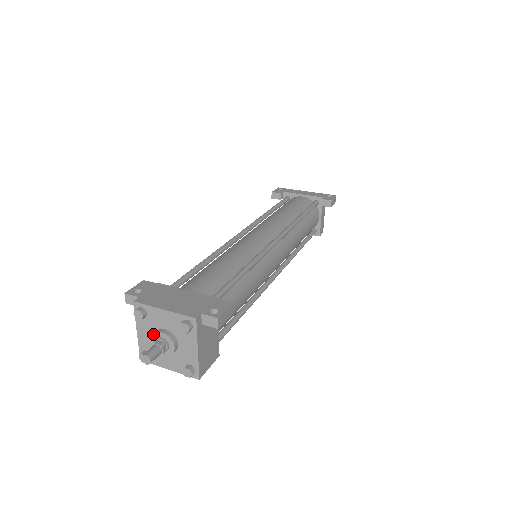
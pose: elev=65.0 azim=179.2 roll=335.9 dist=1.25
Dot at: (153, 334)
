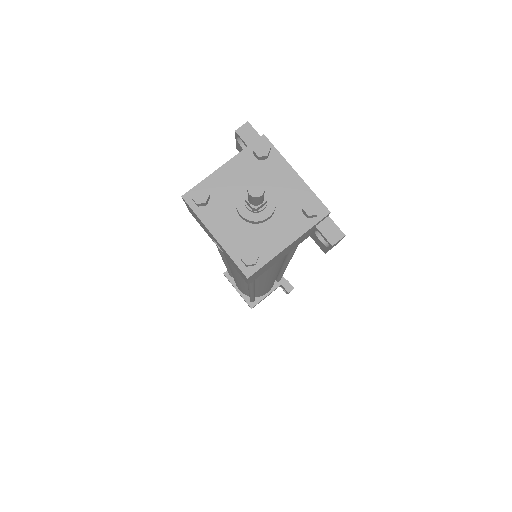
Dot at: occluded
